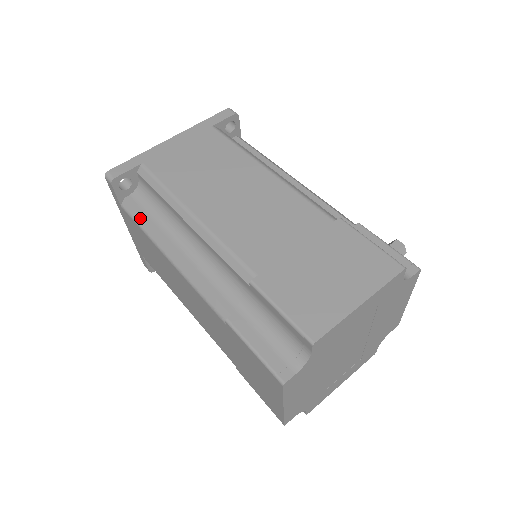
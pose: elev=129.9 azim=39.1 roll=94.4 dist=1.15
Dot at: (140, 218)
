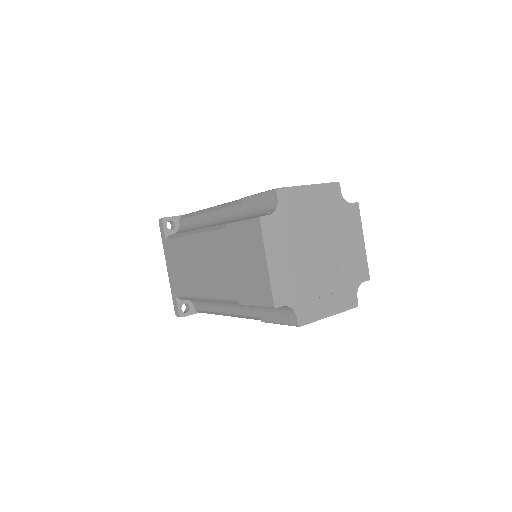
Dot at: (177, 234)
